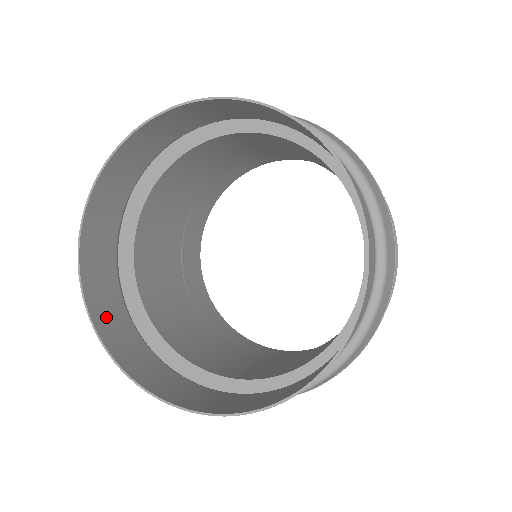
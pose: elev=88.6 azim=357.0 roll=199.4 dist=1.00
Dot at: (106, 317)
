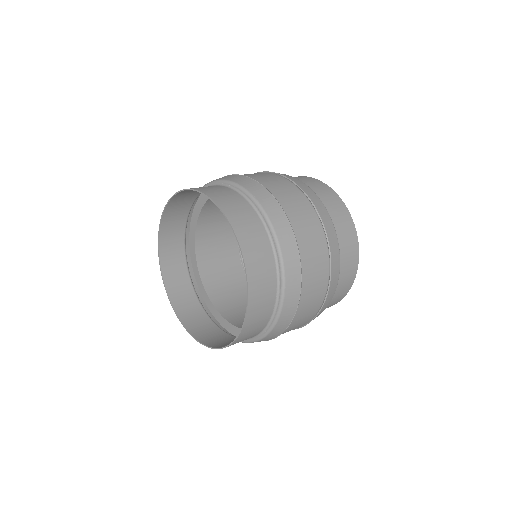
Dot at: (189, 317)
